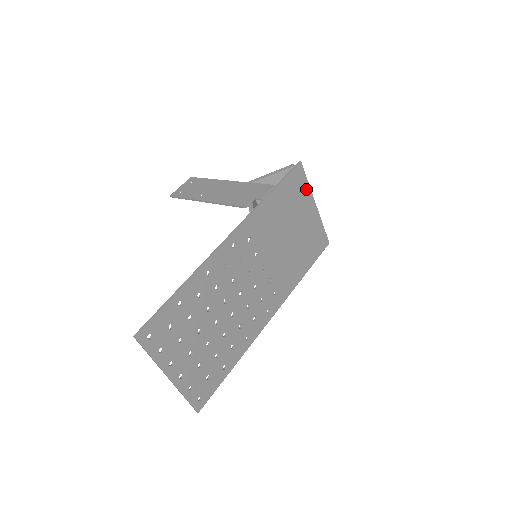
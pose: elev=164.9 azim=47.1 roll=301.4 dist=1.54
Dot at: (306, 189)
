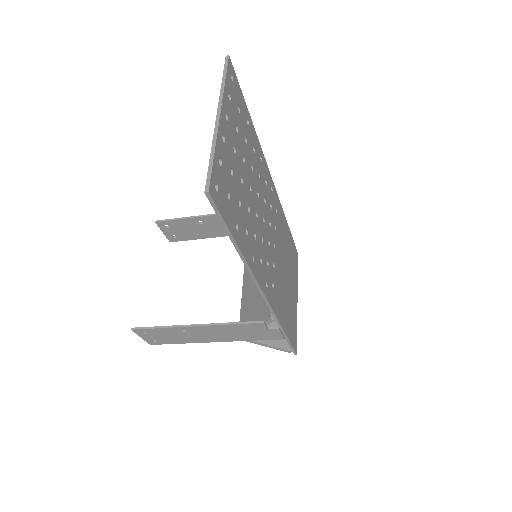
Dot at: (296, 275)
